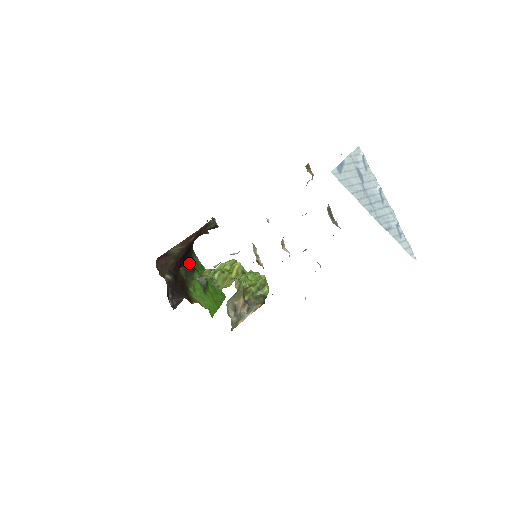
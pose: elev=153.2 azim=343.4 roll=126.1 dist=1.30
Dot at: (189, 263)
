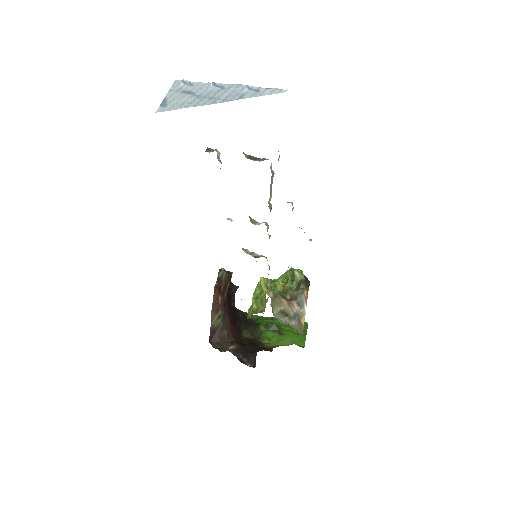
Dot at: (248, 324)
